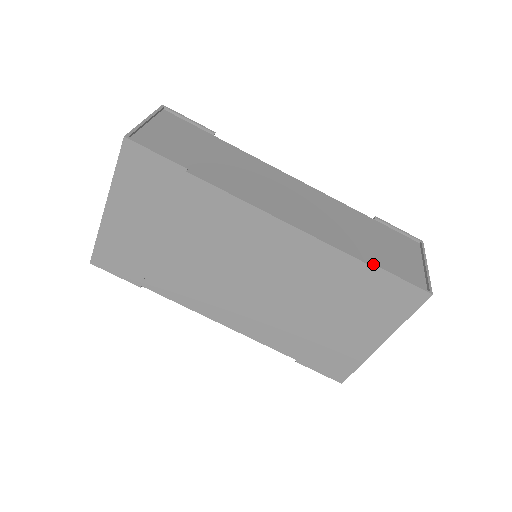
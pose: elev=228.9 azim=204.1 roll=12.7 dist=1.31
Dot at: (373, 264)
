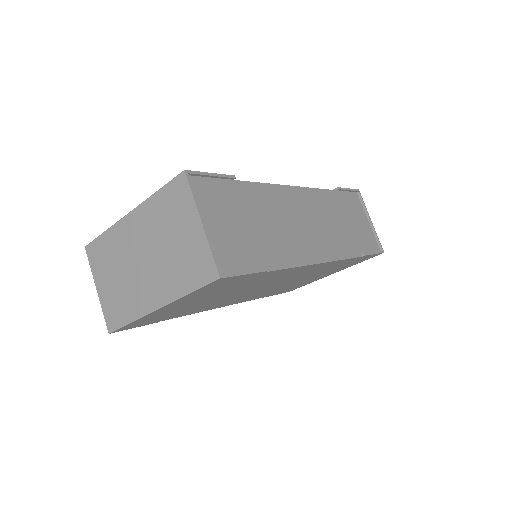
Dot at: (360, 253)
